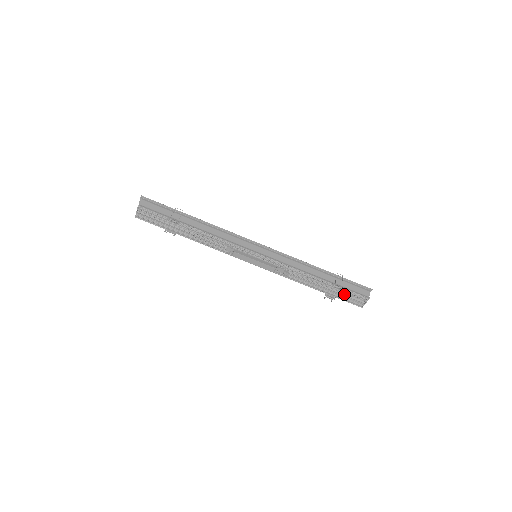
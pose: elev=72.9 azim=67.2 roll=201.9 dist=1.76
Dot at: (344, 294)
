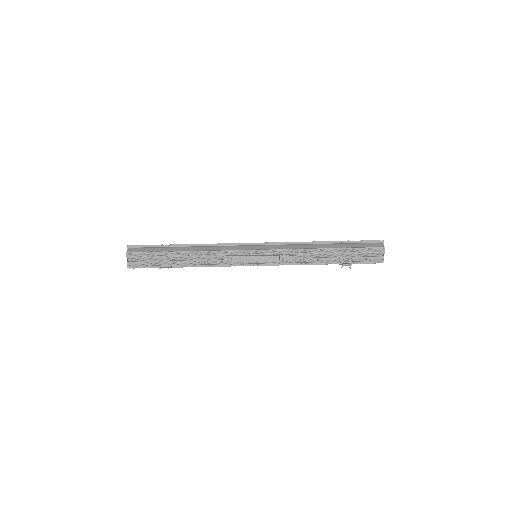
Dot at: (358, 255)
